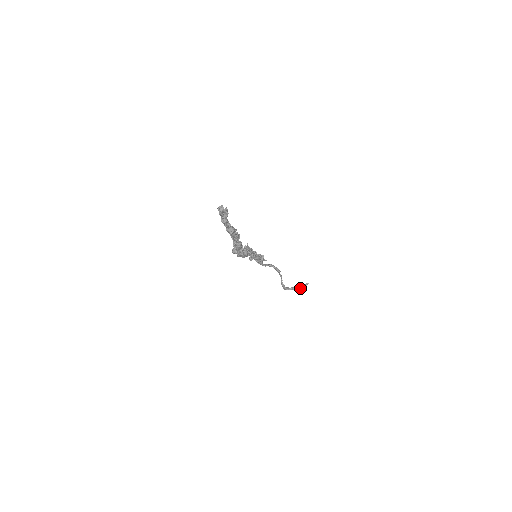
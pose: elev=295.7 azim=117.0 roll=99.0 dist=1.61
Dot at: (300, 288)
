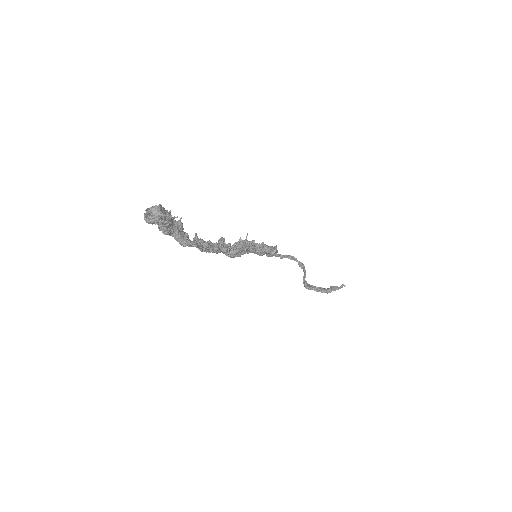
Dot at: (328, 292)
